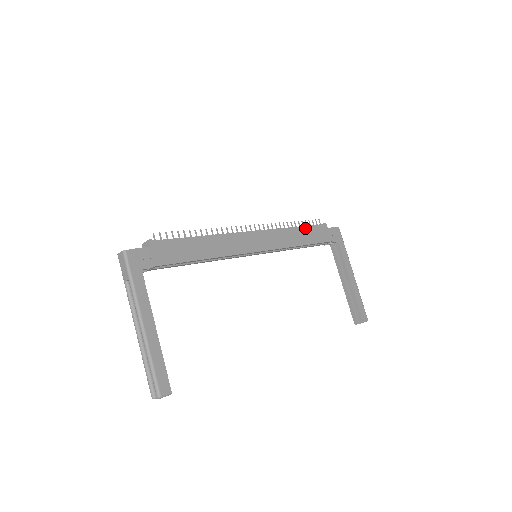
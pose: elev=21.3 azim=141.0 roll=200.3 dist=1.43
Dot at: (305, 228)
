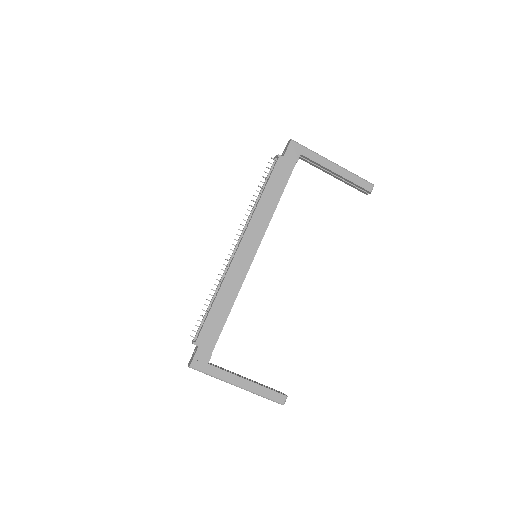
Dot at: (268, 186)
